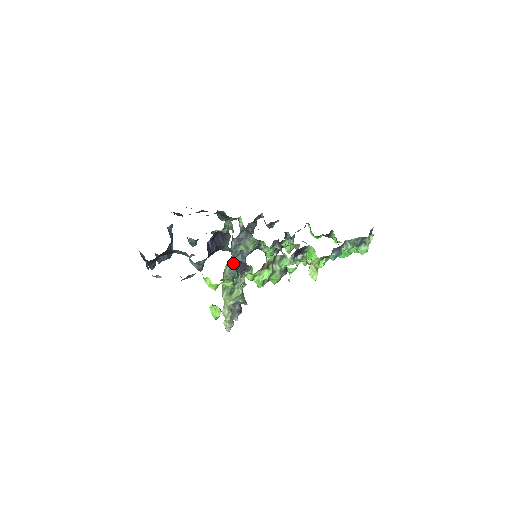
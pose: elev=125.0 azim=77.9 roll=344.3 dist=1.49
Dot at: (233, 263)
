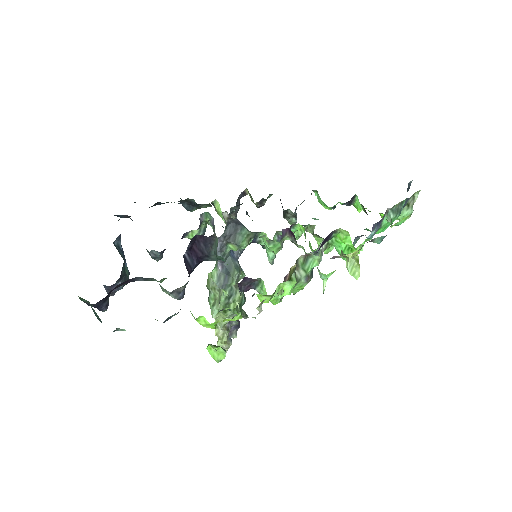
Dot at: (221, 270)
